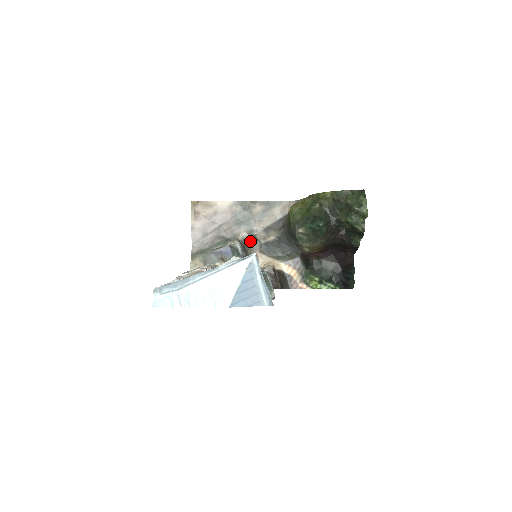
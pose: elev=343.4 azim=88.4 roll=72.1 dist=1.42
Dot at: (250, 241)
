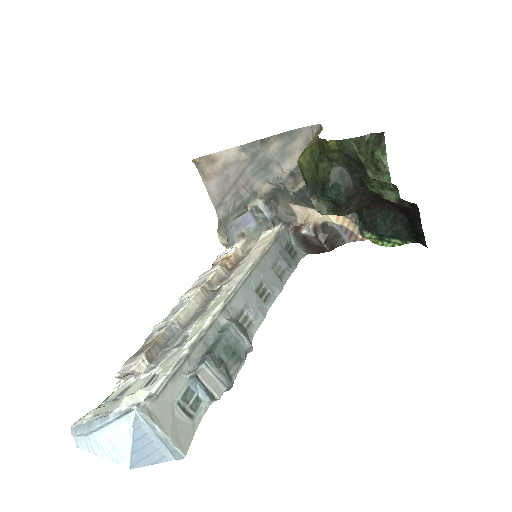
Dot at: (278, 193)
